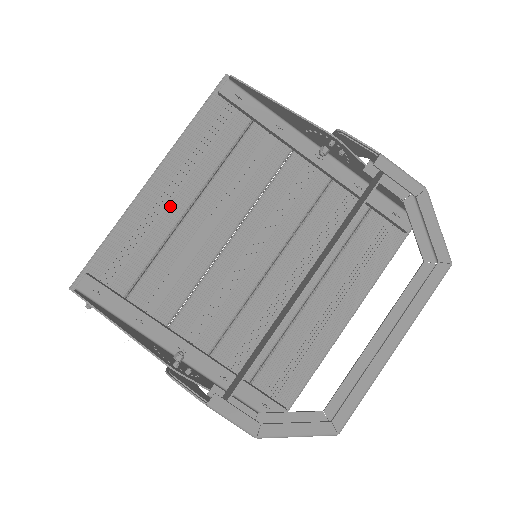
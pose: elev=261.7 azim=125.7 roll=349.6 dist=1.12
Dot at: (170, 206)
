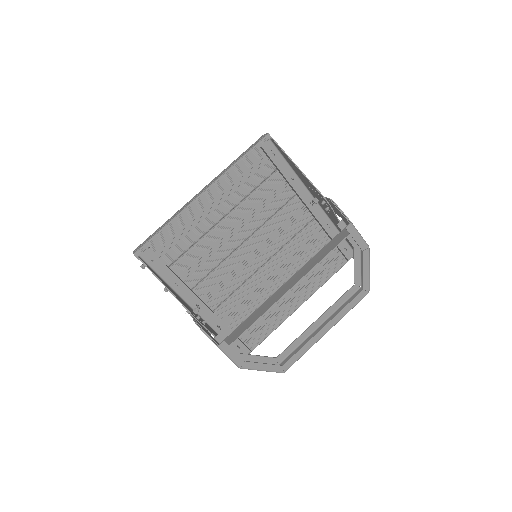
Dot at: (211, 214)
